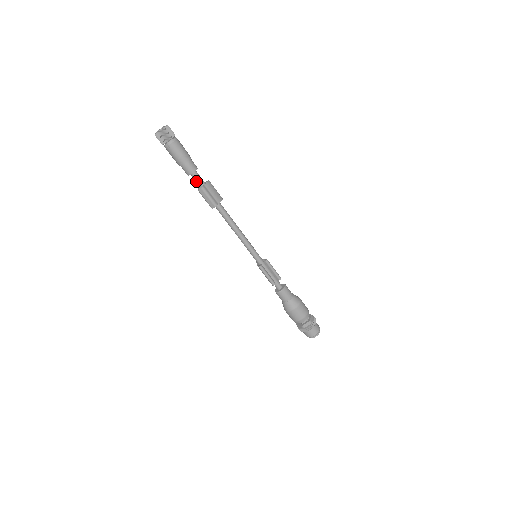
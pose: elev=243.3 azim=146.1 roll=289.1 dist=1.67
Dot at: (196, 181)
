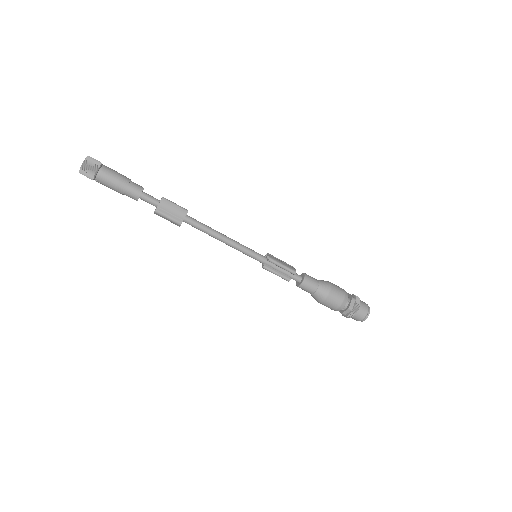
Dot at: (149, 203)
